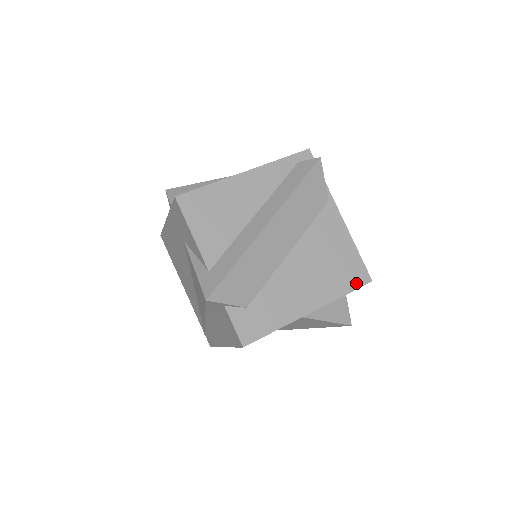
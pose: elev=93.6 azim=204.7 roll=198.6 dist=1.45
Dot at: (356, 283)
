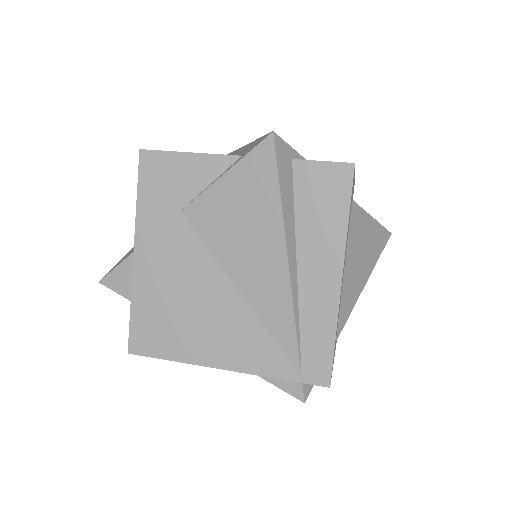
Dot at: occluded
